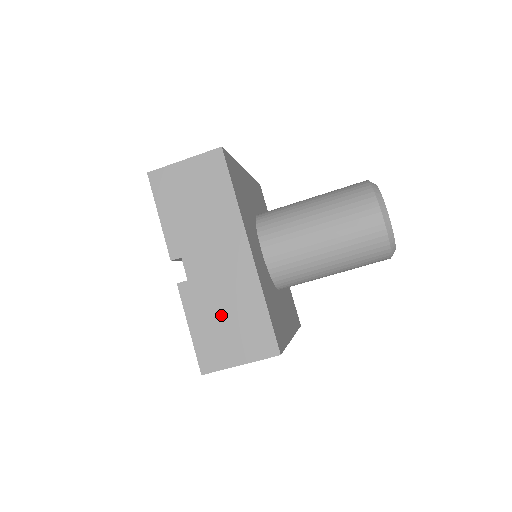
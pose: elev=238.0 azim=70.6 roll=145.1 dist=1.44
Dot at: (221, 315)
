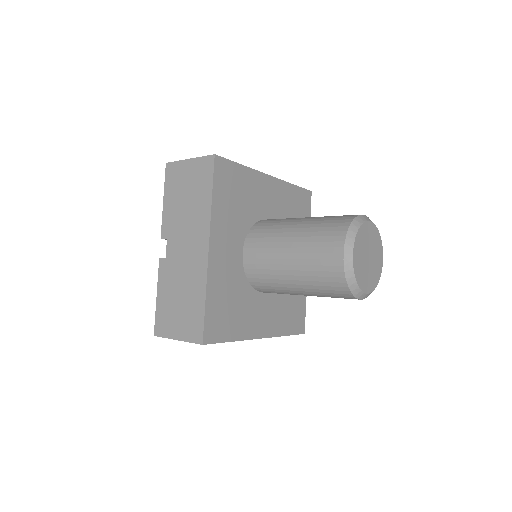
Dot at: occluded
